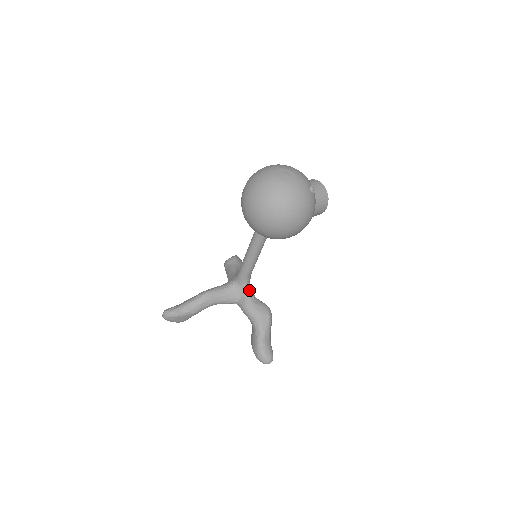
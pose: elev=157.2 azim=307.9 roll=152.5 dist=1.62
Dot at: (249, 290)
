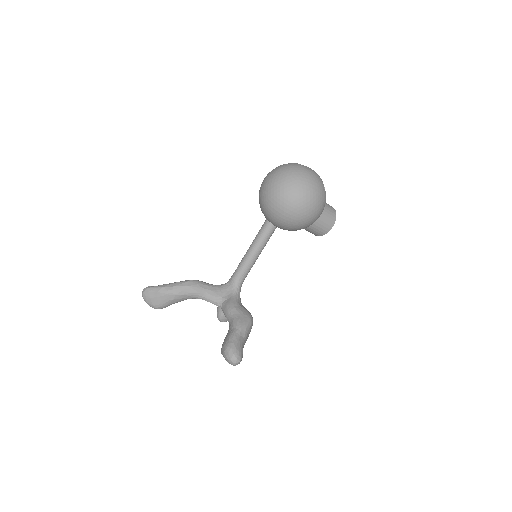
Dot at: (238, 294)
